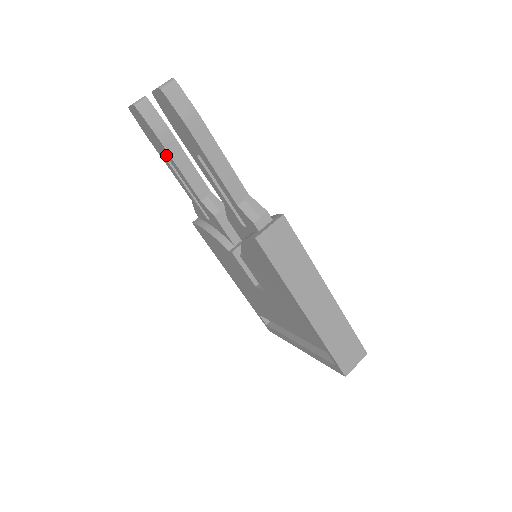
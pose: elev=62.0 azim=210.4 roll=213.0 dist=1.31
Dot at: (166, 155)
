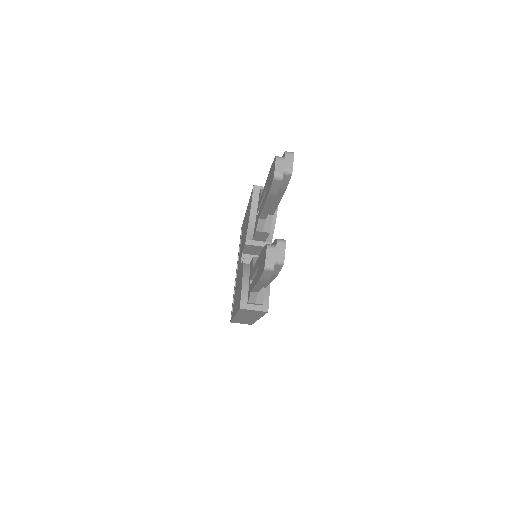
Dot at: (266, 193)
